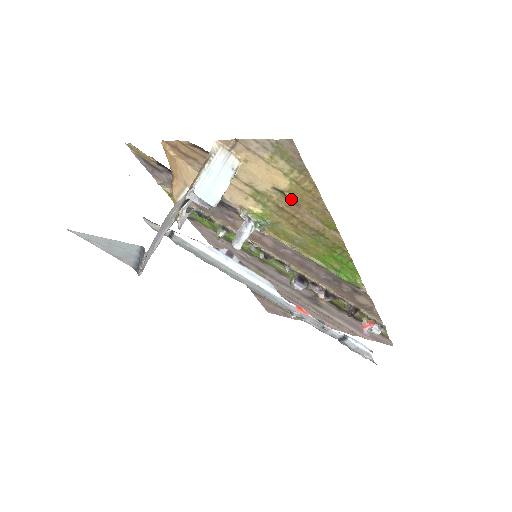
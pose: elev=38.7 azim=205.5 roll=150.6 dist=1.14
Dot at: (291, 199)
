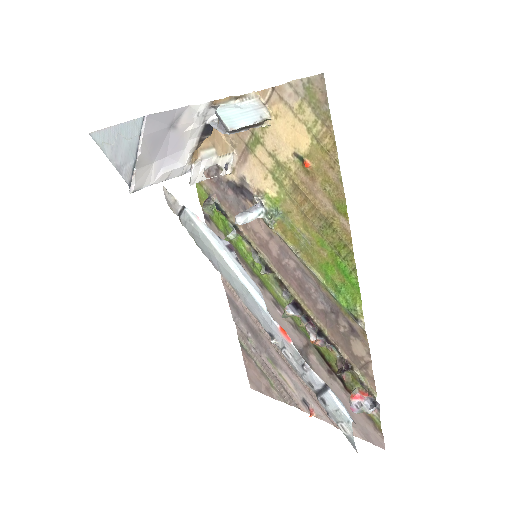
Dot at: (308, 166)
